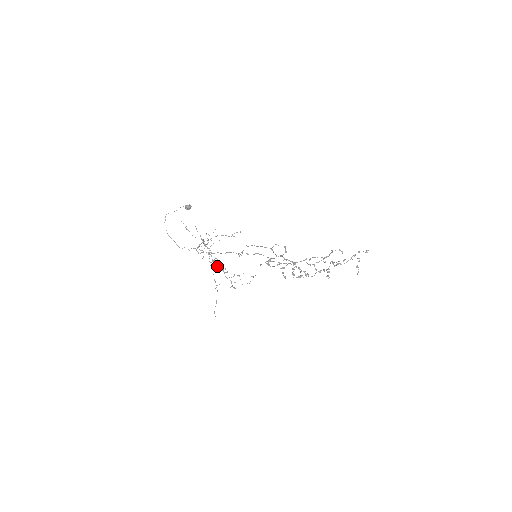
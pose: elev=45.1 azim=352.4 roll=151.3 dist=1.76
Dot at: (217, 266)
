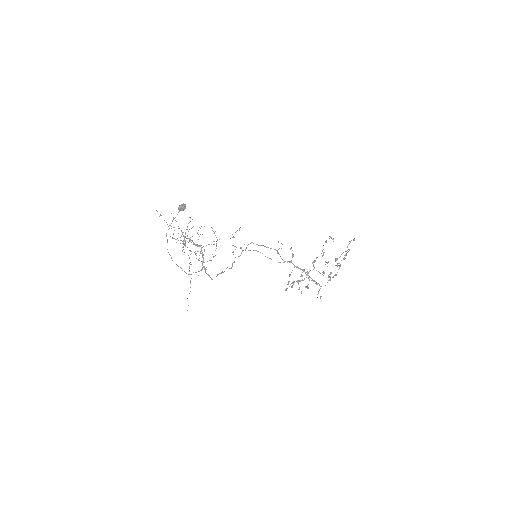
Dot at: (189, 250)
